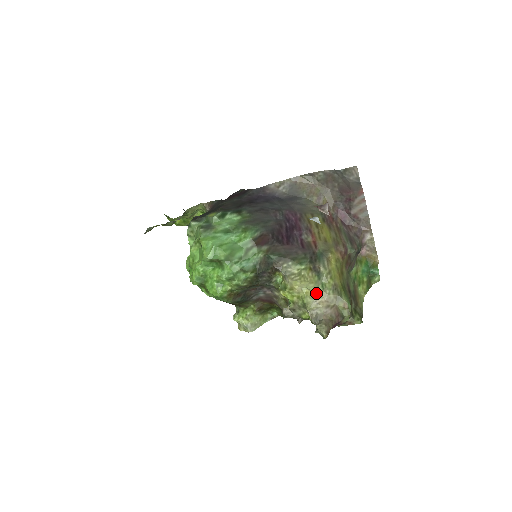
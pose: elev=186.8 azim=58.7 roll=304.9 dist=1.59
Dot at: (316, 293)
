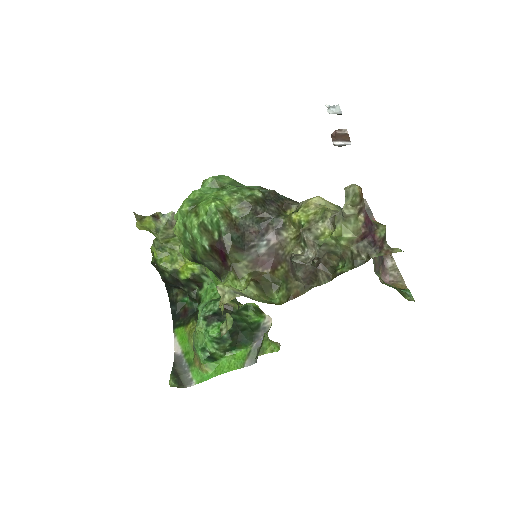
Dot at: (338, 211)
